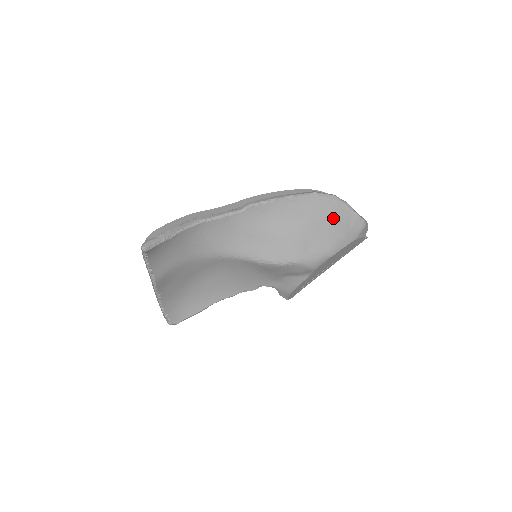
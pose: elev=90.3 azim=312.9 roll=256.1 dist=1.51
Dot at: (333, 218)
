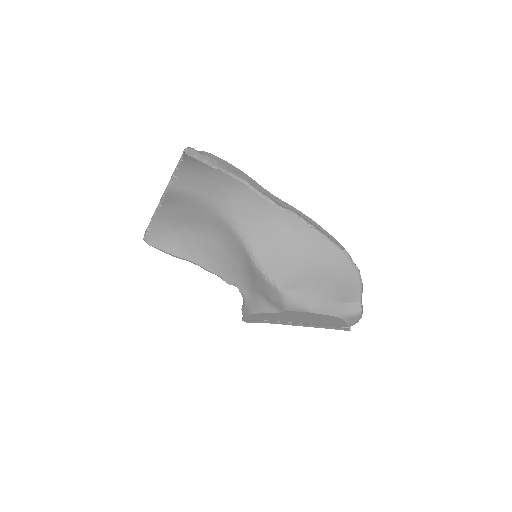
Dot at: (340, 284)
